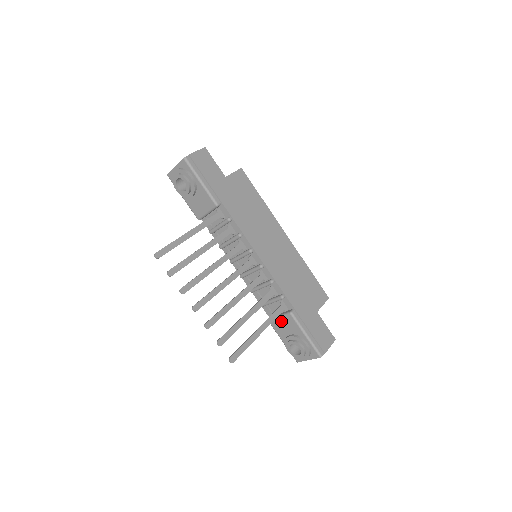
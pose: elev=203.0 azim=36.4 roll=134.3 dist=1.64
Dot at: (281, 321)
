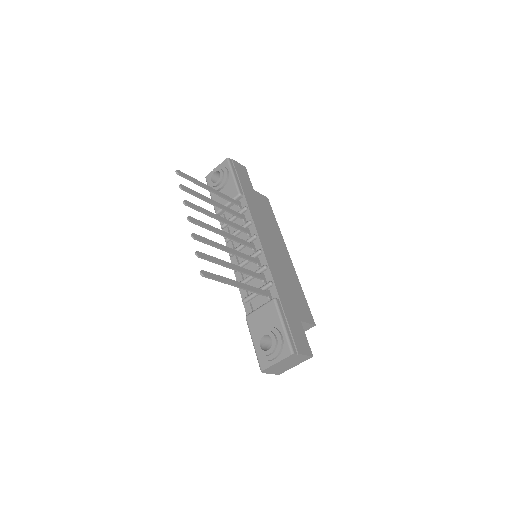
Dot at: (260, 312)
